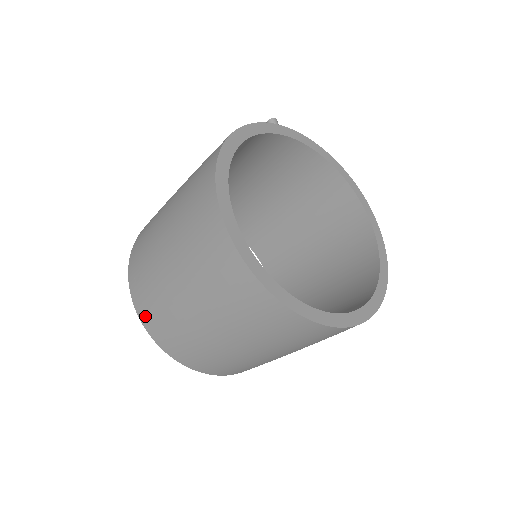
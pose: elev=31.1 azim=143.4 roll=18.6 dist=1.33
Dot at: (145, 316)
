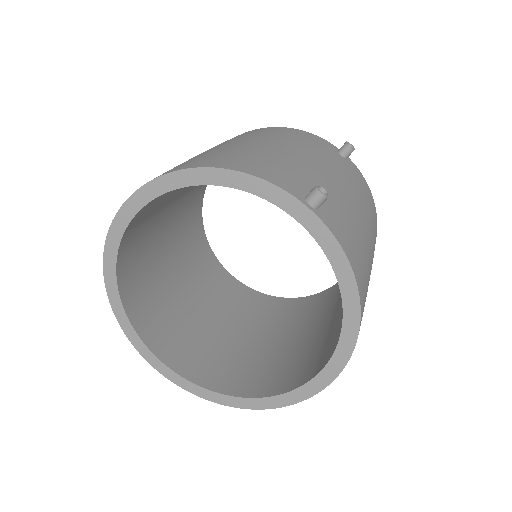
Dot at: occluded
